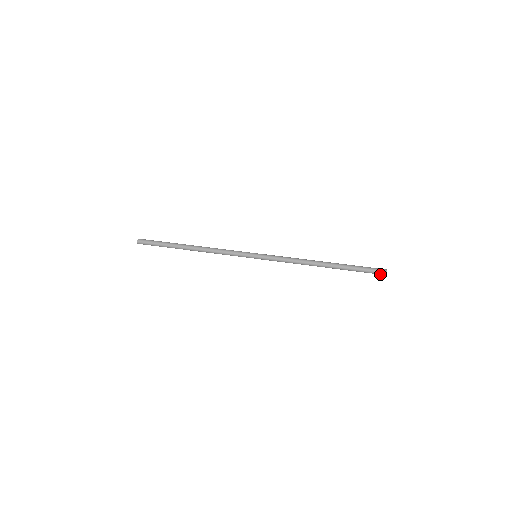
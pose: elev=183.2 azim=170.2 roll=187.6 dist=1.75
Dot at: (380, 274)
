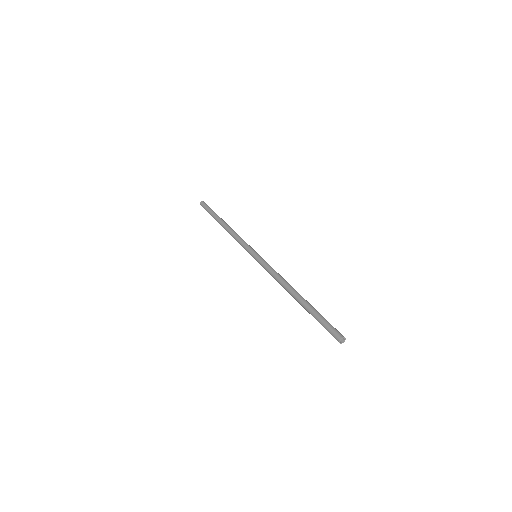
Dot at: (336, 339)
